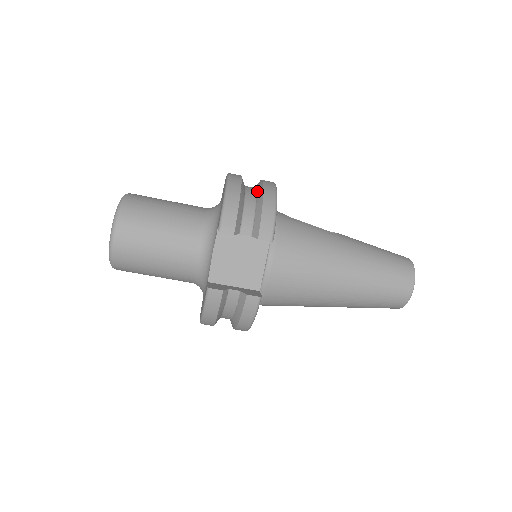
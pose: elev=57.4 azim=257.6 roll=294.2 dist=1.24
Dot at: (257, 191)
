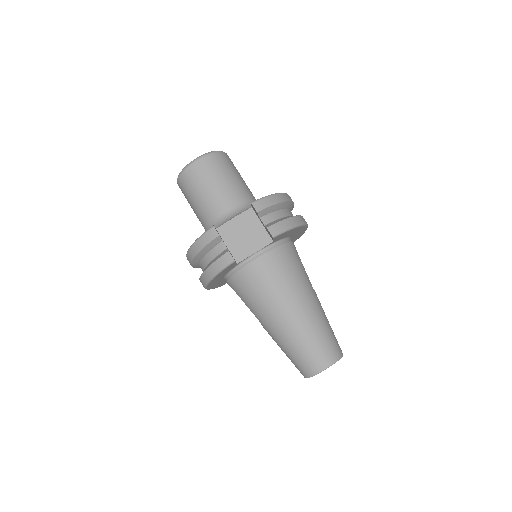
Dot at: occluded
